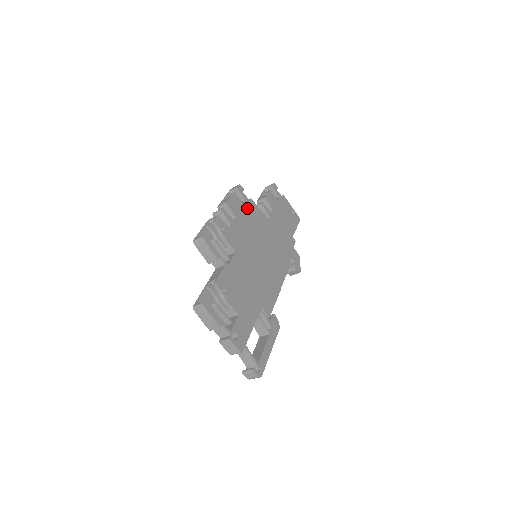
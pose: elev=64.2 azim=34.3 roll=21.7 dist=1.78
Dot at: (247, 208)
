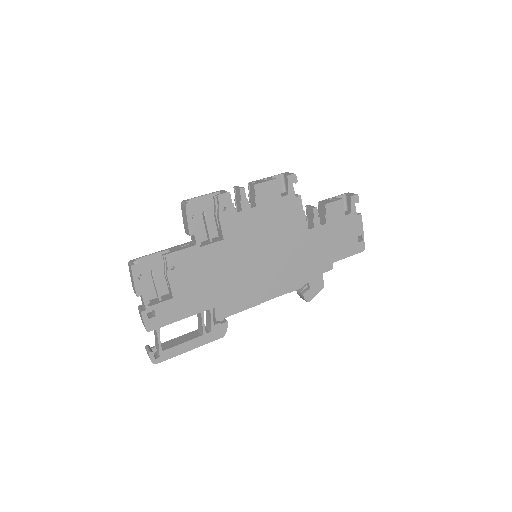
Dot at: (284, 203)
